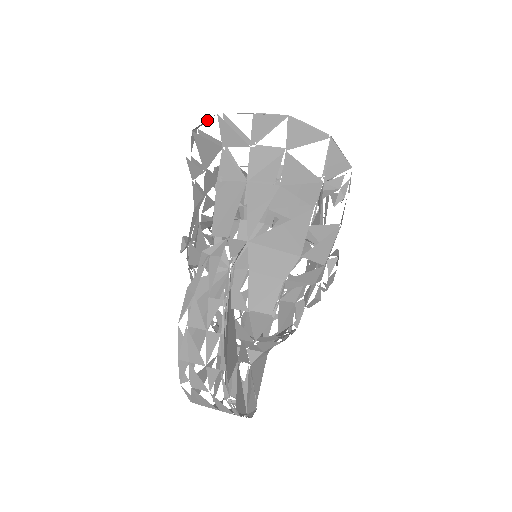
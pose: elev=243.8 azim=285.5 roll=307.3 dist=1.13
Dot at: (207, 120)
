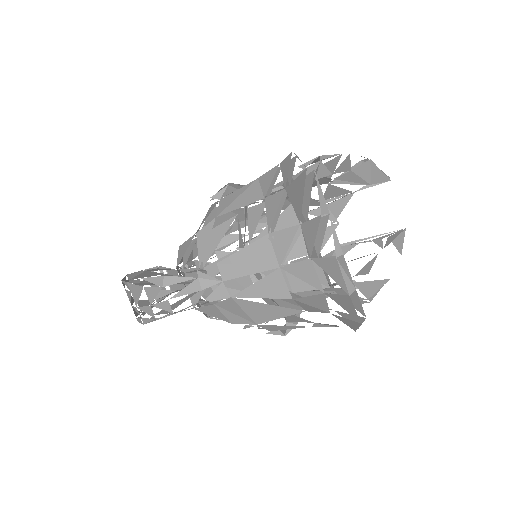
Dot at: occluded
